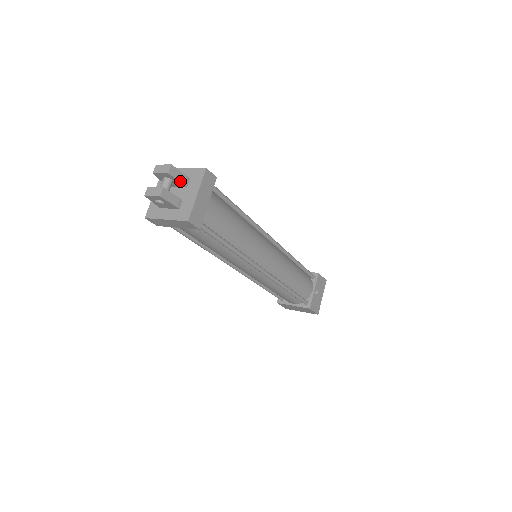
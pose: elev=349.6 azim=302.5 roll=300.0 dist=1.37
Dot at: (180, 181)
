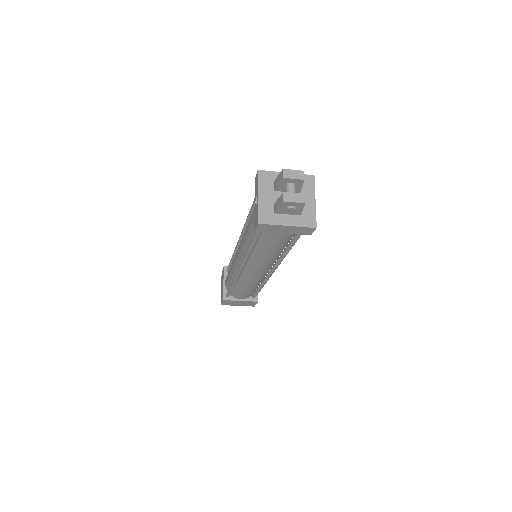
Dot at: (301, 187)
